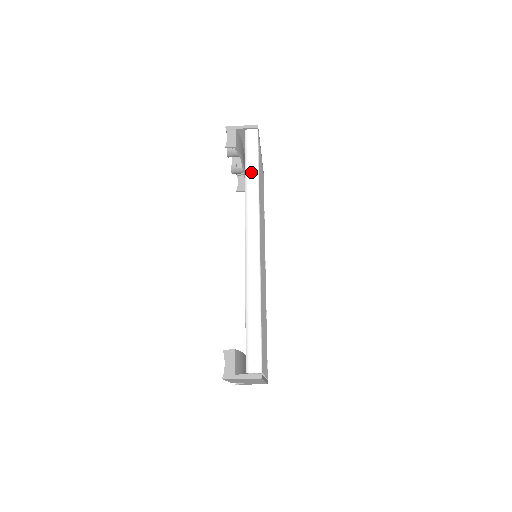
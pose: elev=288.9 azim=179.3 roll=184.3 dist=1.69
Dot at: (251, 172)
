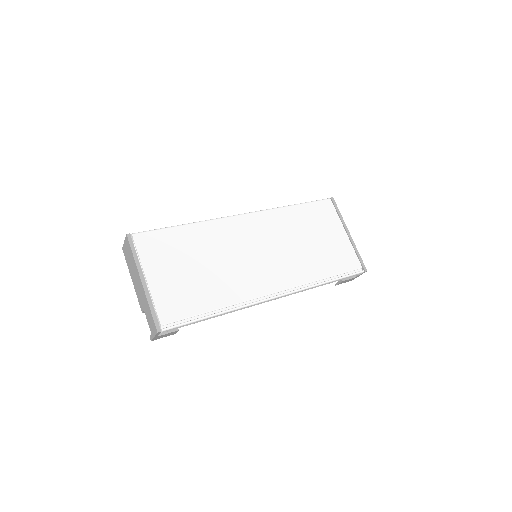
Dot at: occluded
